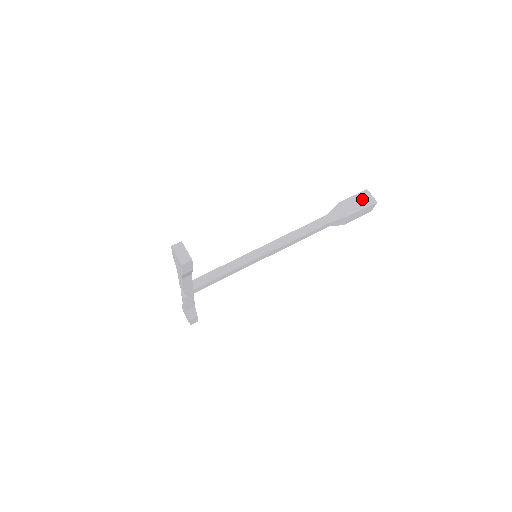
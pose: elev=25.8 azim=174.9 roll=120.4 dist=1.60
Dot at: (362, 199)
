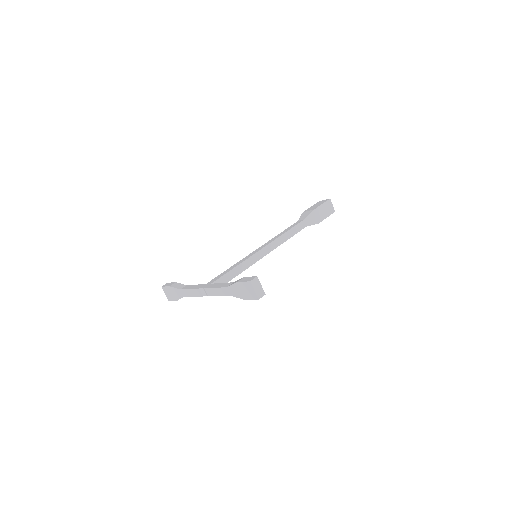
Dot at: (327, 208)
